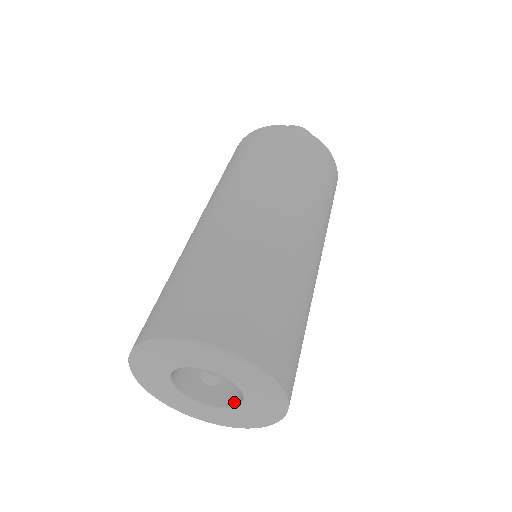
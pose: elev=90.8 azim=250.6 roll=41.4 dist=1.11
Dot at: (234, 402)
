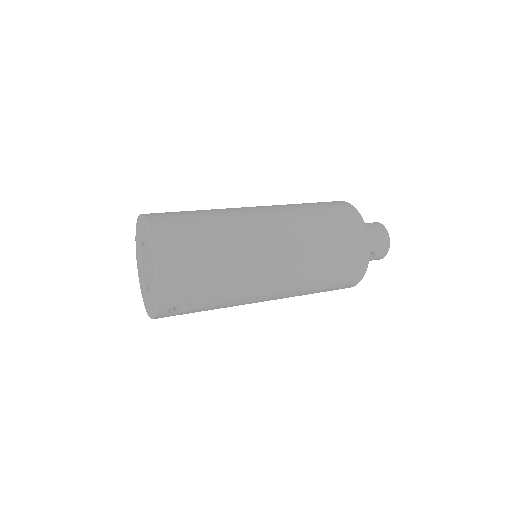
Dot at: occluded
